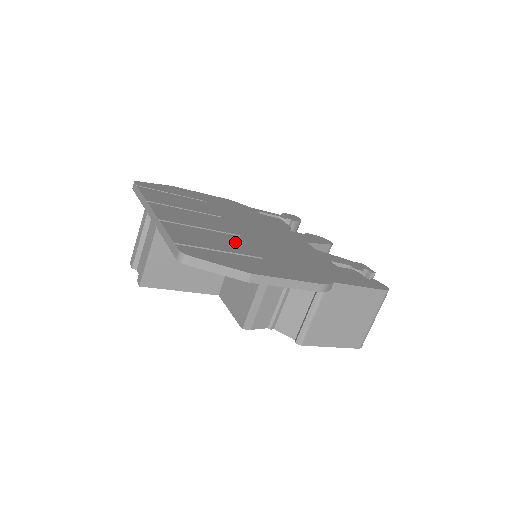
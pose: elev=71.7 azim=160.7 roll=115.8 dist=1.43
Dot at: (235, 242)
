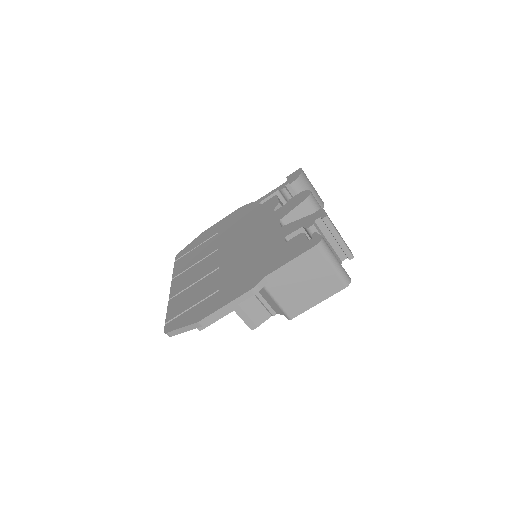
Dot at: (209, 283)
